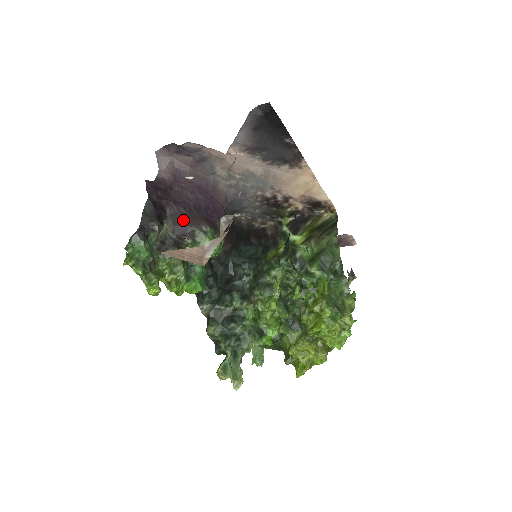
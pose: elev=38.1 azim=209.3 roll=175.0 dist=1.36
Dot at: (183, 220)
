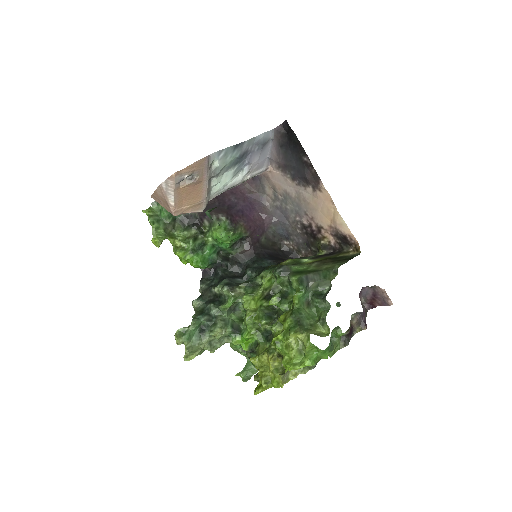
Dot at: (211, 208)
